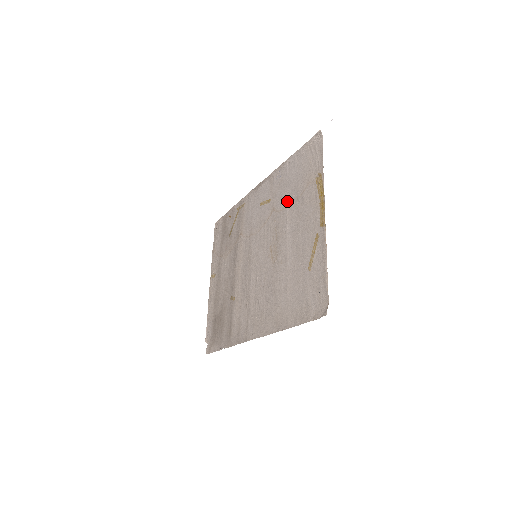
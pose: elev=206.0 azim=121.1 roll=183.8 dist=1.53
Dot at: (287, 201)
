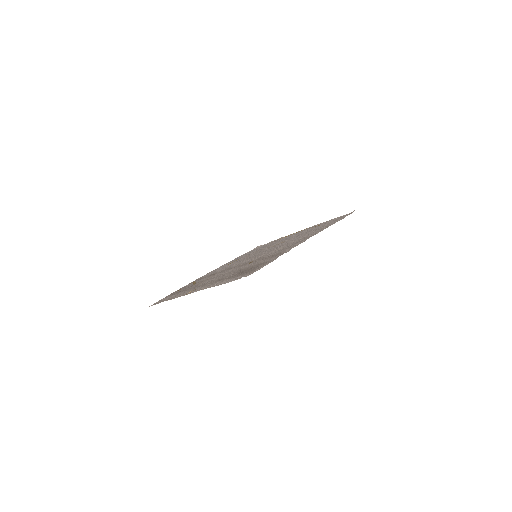
Dot at: (261, 248)
